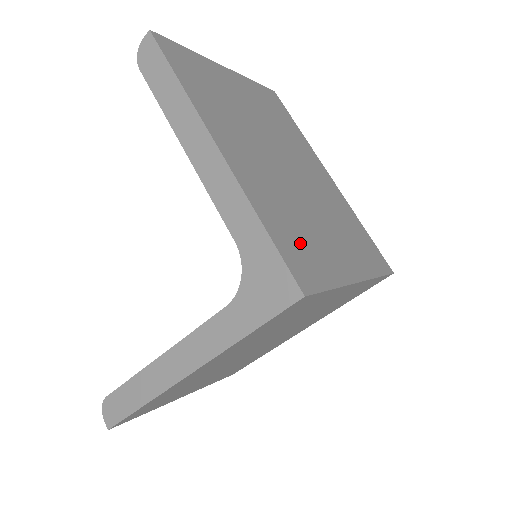
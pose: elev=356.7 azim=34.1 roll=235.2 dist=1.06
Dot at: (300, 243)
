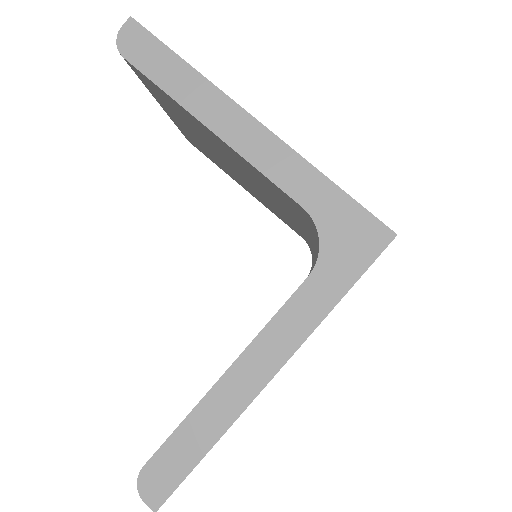
Dot at: occluded
